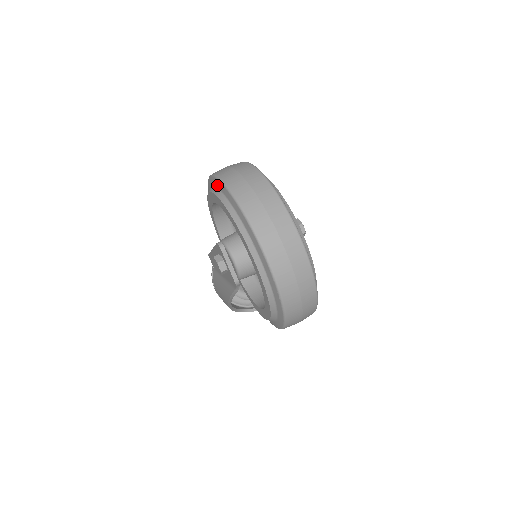
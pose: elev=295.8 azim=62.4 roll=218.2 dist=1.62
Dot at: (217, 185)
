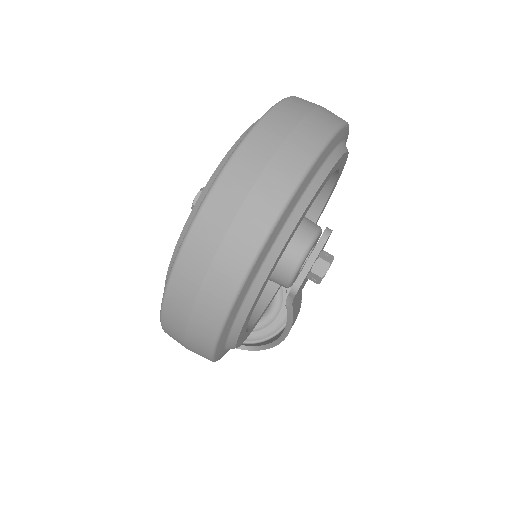
Dot at: occluded
